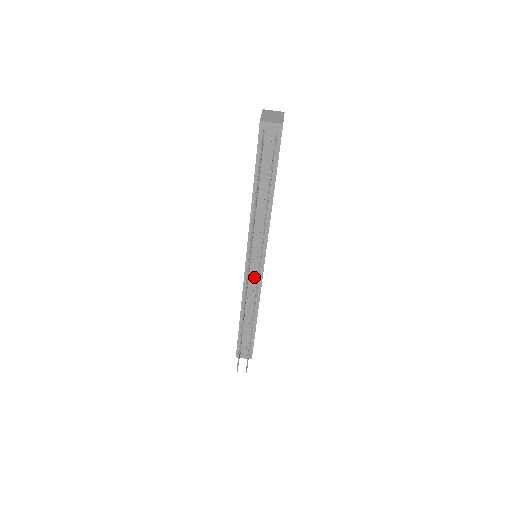
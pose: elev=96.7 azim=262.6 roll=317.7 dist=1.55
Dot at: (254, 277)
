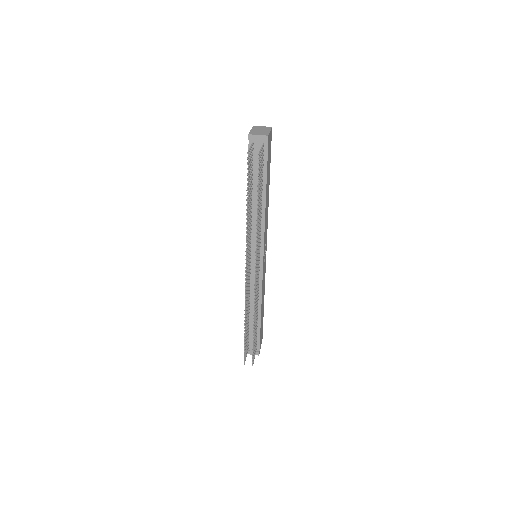
Dot at: occluded
